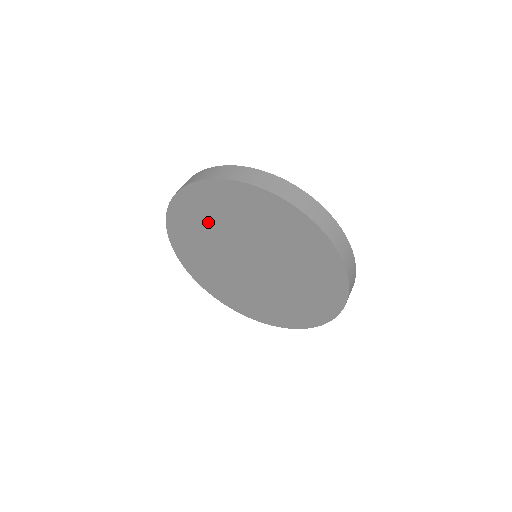
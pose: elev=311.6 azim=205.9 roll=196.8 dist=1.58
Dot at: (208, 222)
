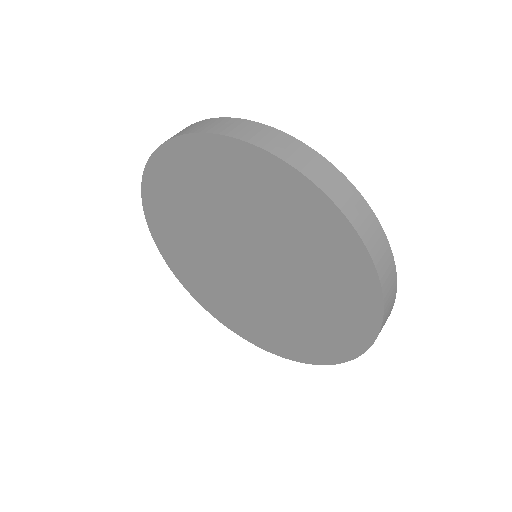
Dot at: (187, 206)
